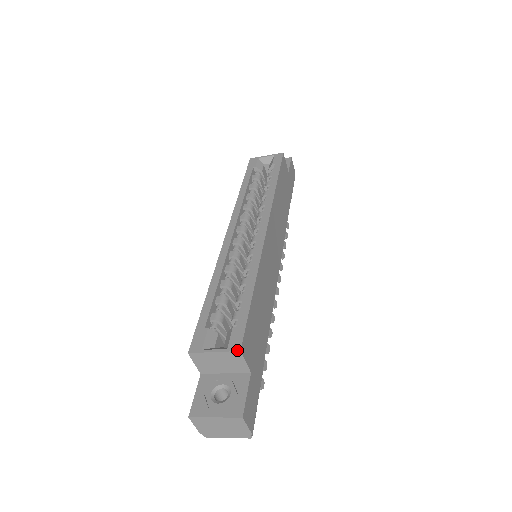
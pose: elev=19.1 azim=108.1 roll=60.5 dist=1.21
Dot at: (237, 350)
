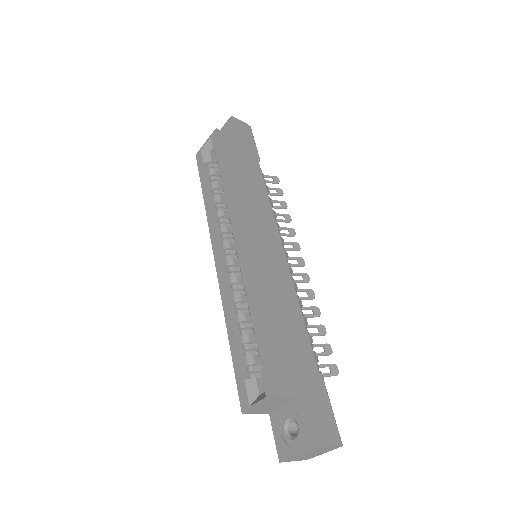
Dot at: (273, 396)
